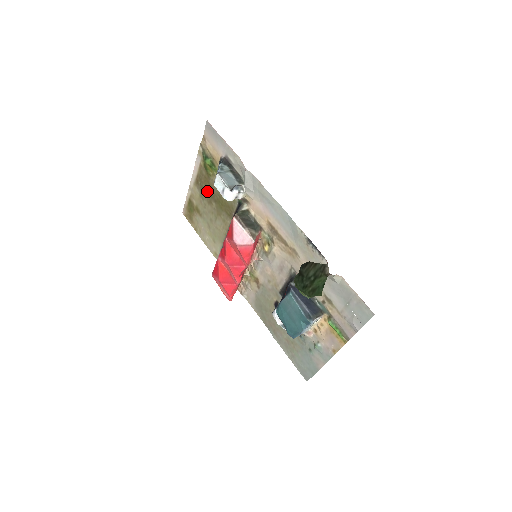
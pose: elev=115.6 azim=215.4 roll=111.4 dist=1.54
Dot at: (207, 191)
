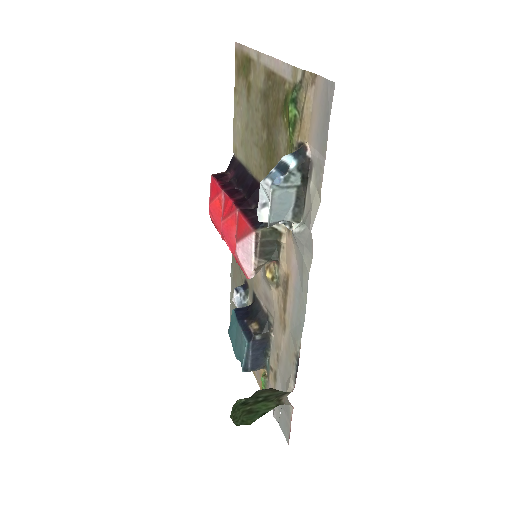
Dot at: (269, 111)
